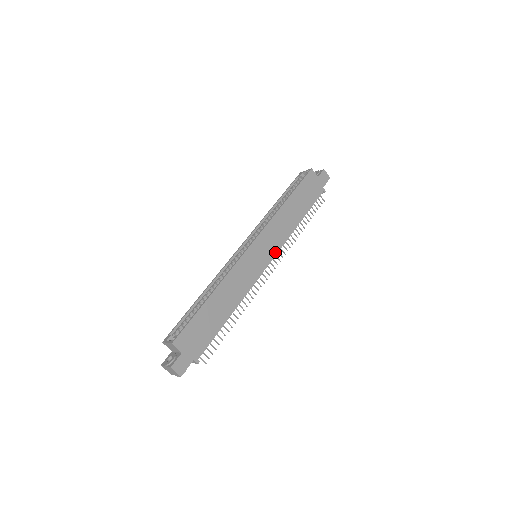
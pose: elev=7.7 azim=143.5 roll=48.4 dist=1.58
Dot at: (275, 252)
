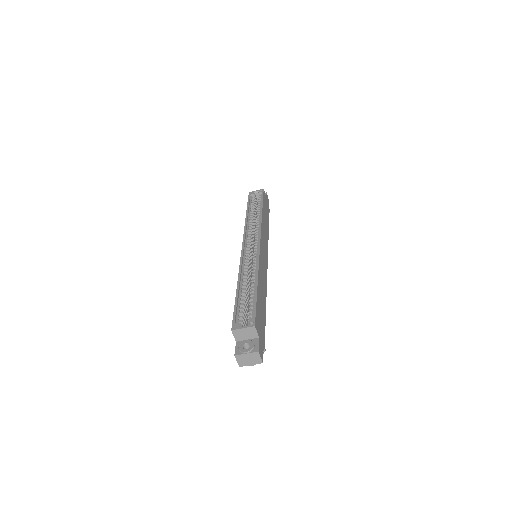
Dot at: (267, 254)
